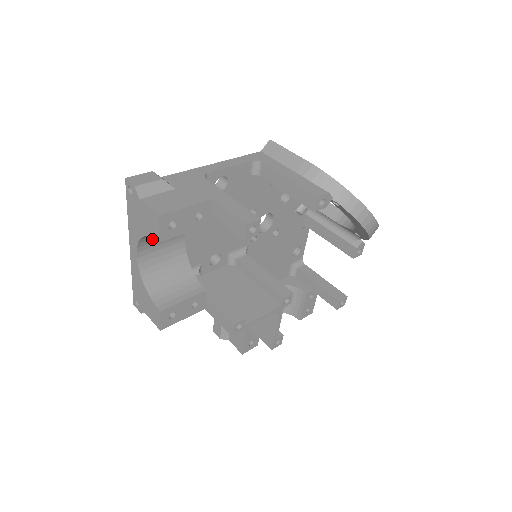
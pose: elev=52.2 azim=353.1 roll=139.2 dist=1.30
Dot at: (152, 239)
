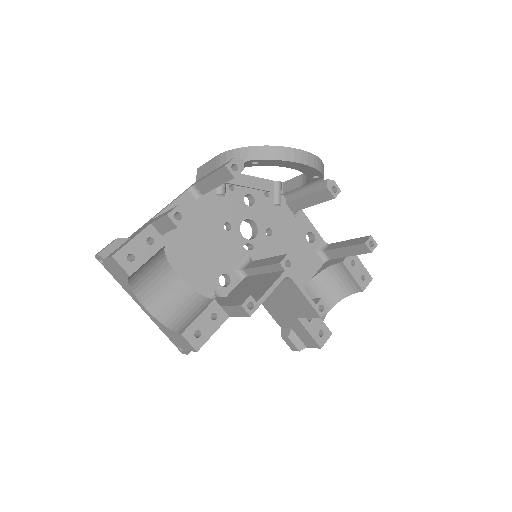
Dot at: (146, 287)
